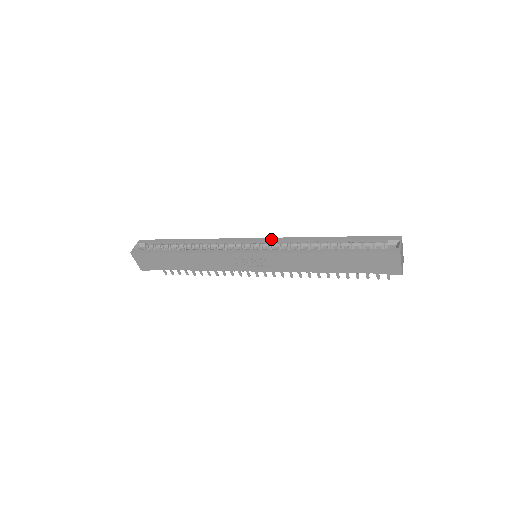
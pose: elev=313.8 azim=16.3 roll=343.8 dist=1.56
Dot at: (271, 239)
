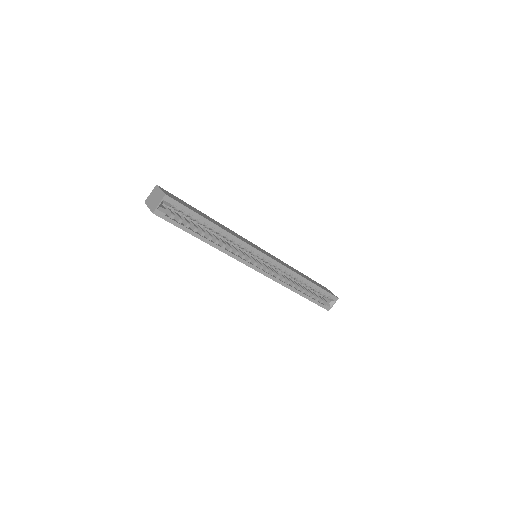
Dot at: (277, 264)
